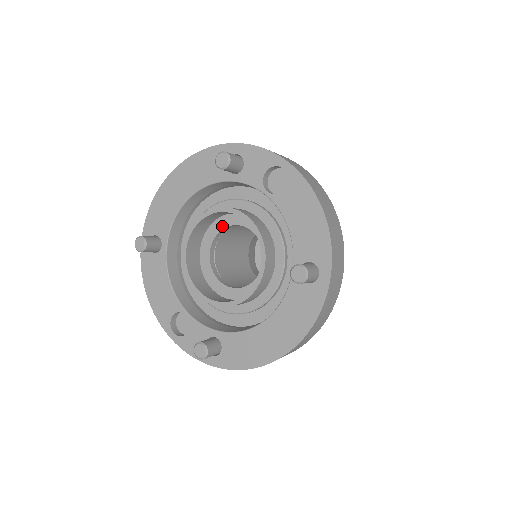
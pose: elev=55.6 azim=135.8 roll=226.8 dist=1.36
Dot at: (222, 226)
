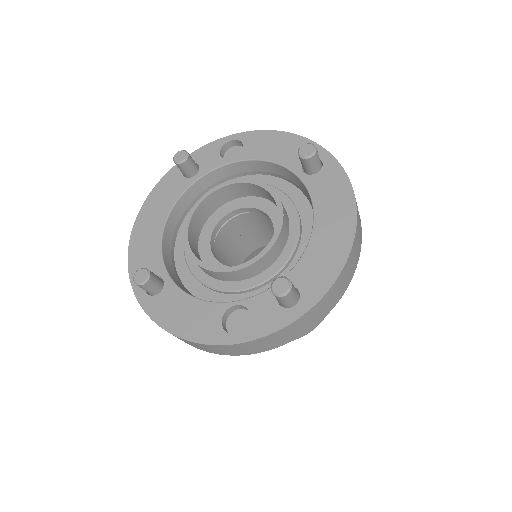
Dot at: (210, 230)
